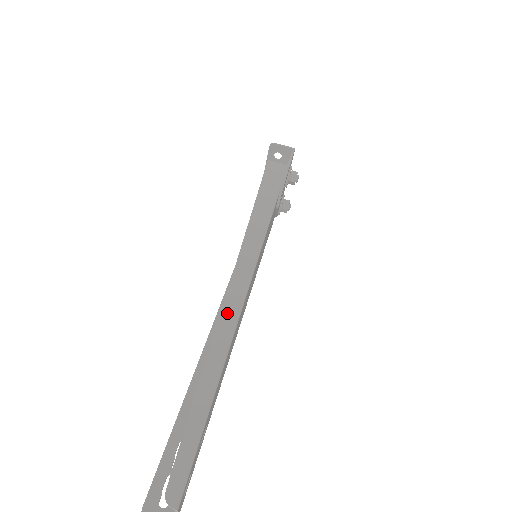
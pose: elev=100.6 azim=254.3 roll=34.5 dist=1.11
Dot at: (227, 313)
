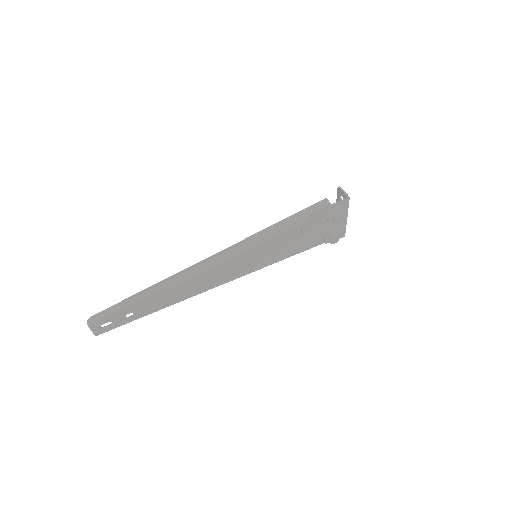
Dot at: (187, 271)
